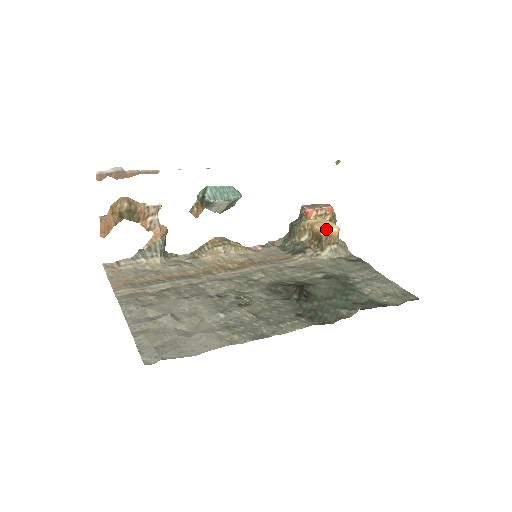
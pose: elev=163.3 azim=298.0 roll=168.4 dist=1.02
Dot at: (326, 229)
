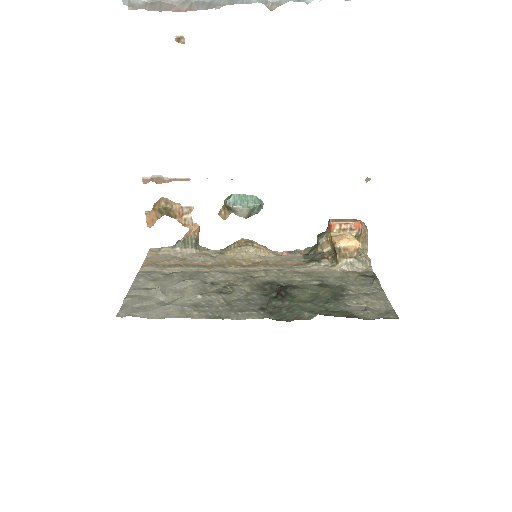
Dot at: (342, 242)
